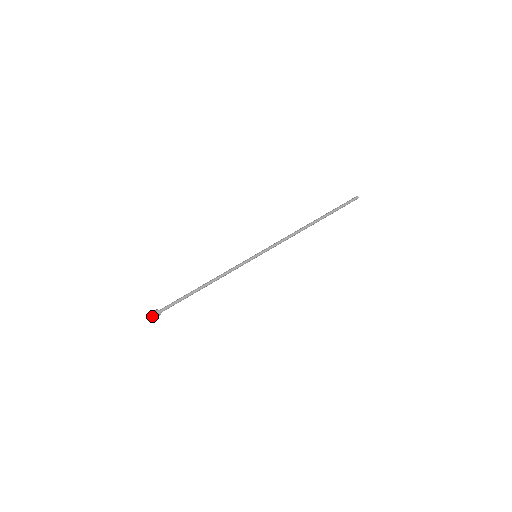
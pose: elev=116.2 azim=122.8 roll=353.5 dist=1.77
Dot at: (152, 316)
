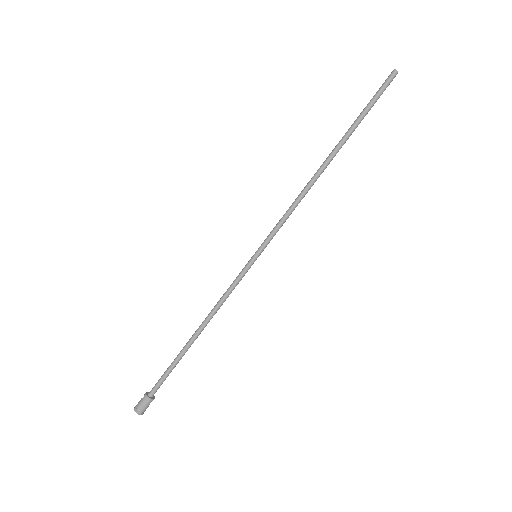
Dot at: (144, 409)
